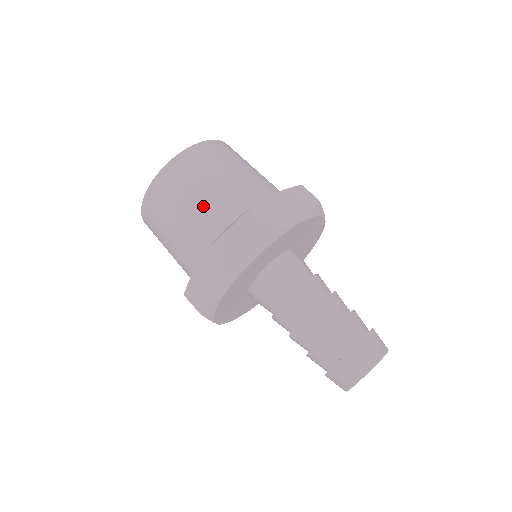
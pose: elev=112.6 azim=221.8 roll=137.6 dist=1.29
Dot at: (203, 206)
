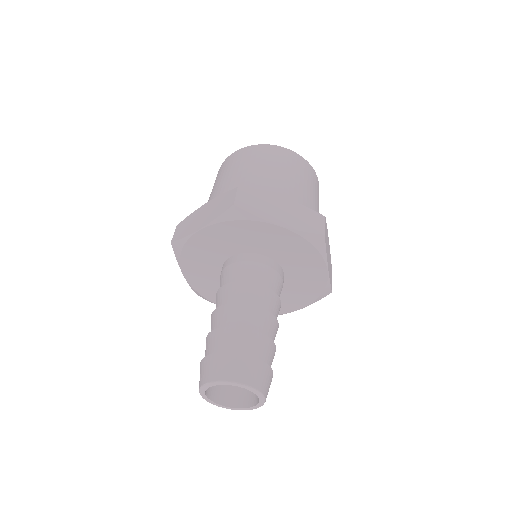
Dot at: occluded
